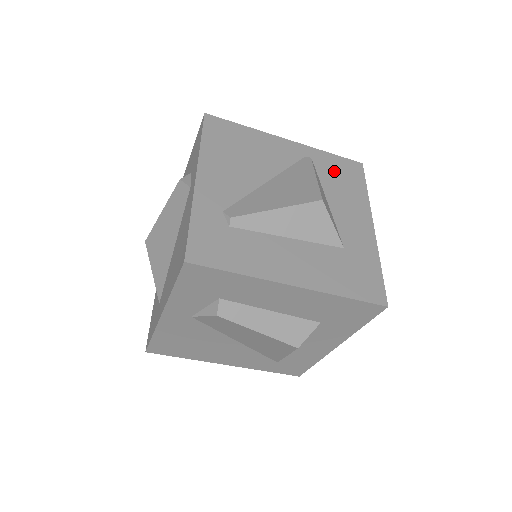
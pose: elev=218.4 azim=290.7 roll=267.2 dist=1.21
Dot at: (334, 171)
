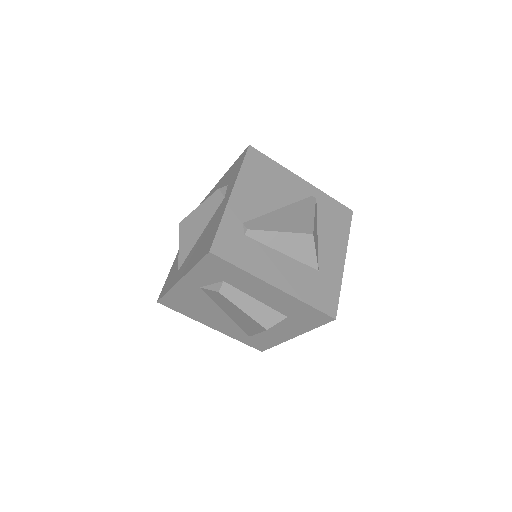
Dot at: (330, 212)
